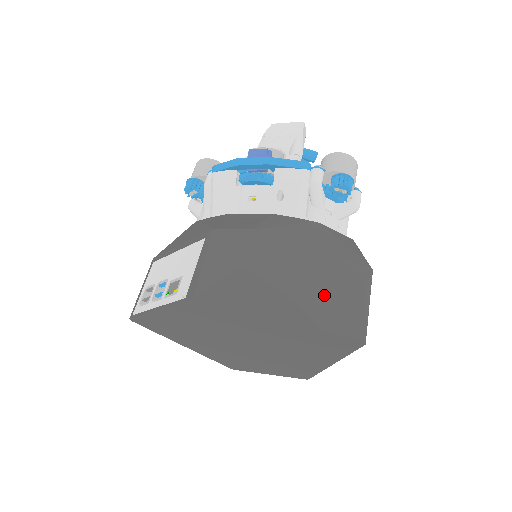
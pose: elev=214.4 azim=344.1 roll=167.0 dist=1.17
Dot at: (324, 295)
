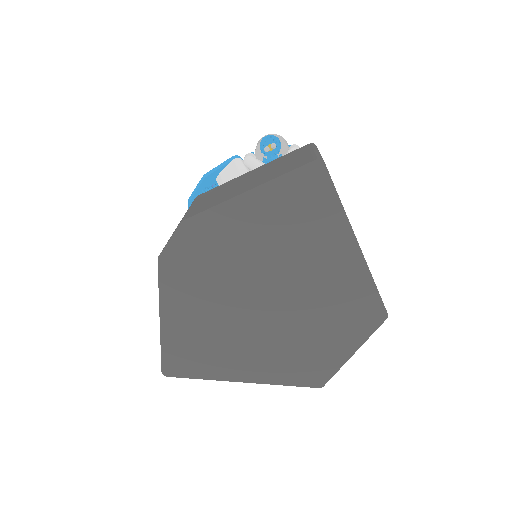
Dot at: (268, 173)
